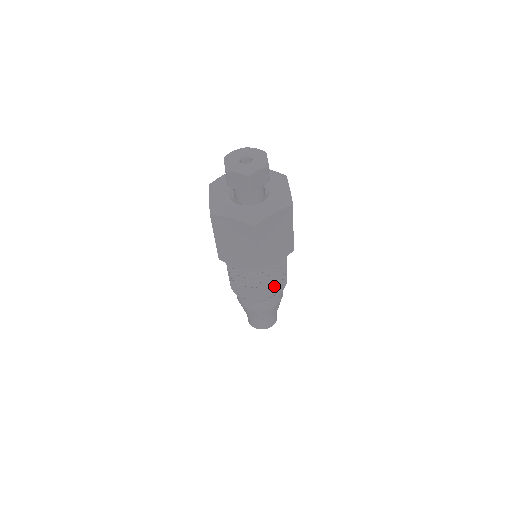
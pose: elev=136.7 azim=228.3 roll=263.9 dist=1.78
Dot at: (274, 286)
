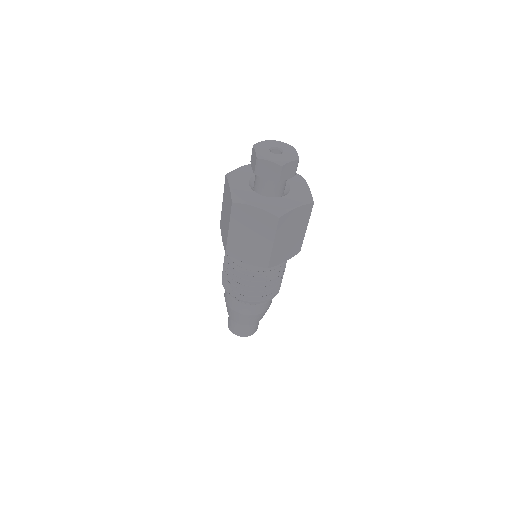
Dot at: occluded
